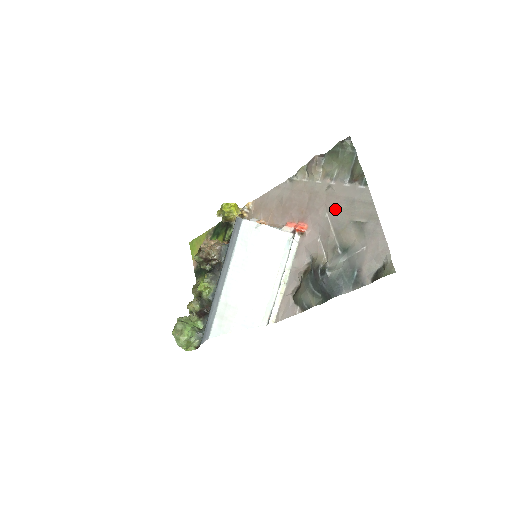
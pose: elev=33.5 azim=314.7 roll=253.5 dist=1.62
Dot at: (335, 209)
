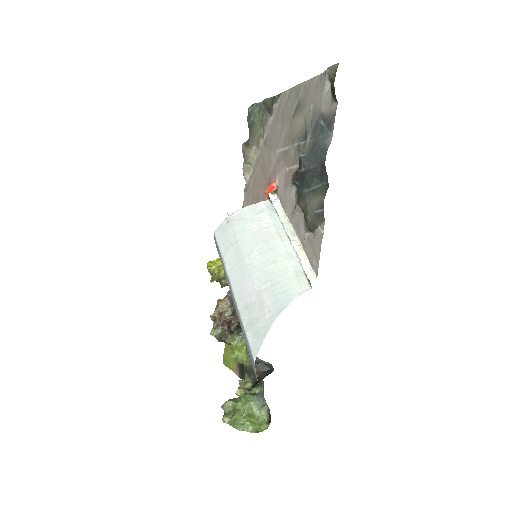
Dot at: (278, 139)
